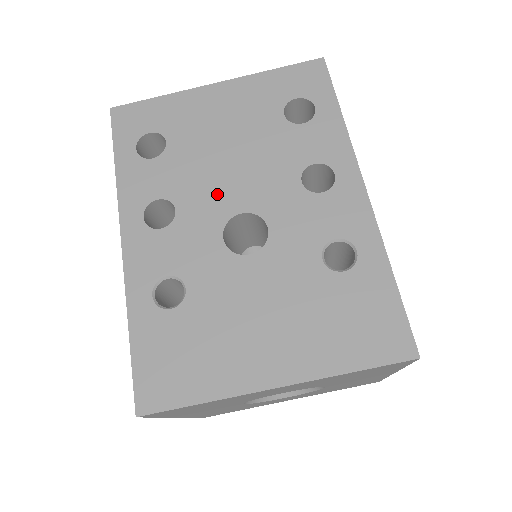
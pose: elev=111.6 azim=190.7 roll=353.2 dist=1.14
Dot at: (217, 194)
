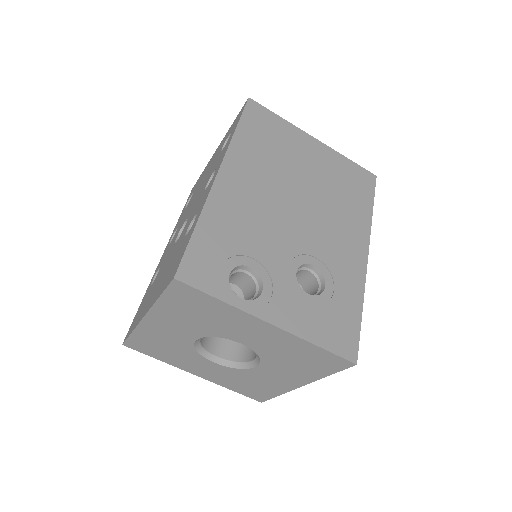
Dot at: occluded
